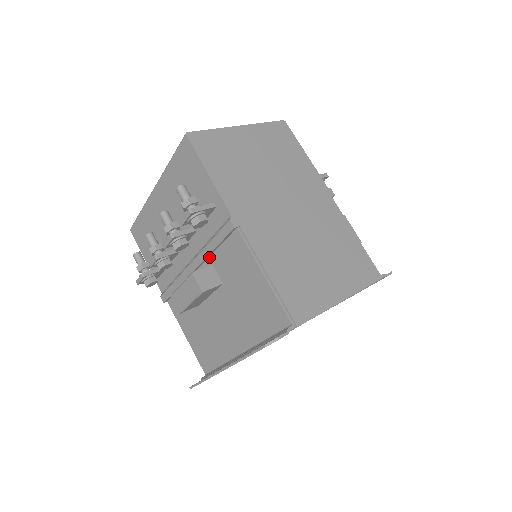
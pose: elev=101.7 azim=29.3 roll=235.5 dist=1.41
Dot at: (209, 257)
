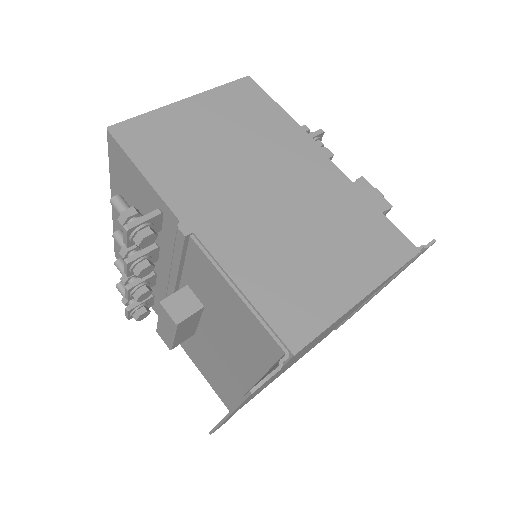
Dot at: (181, 276)
